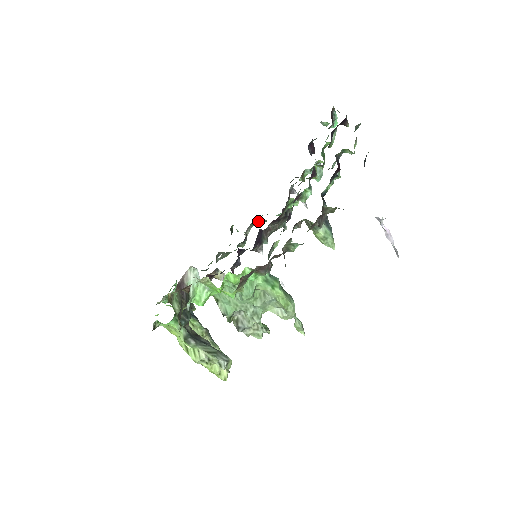
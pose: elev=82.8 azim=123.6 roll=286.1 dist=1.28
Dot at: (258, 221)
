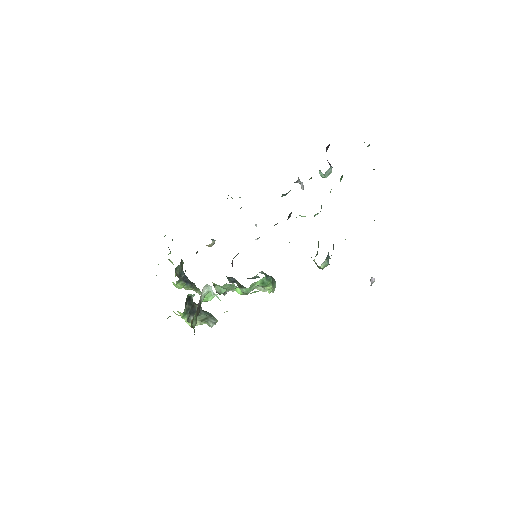
Dot at: occluded
